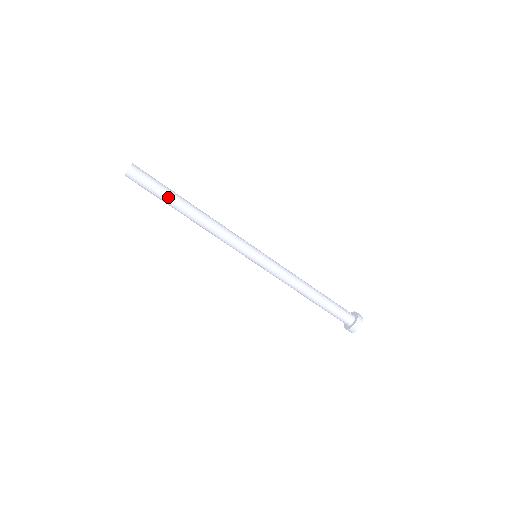
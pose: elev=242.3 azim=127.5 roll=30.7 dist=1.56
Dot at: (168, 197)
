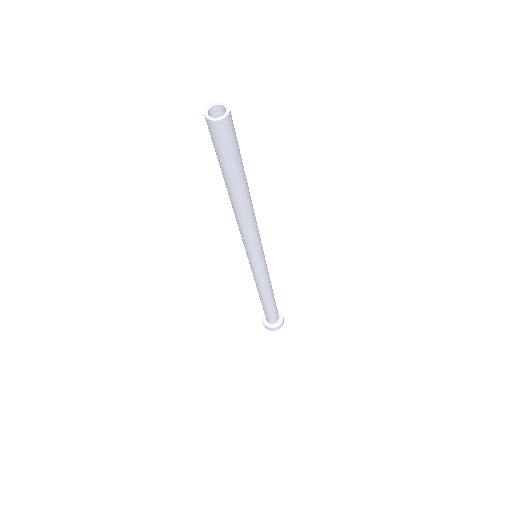
Dot at: (229, 176)
